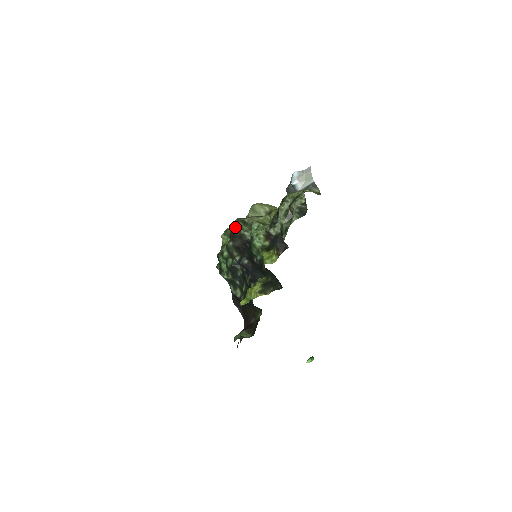
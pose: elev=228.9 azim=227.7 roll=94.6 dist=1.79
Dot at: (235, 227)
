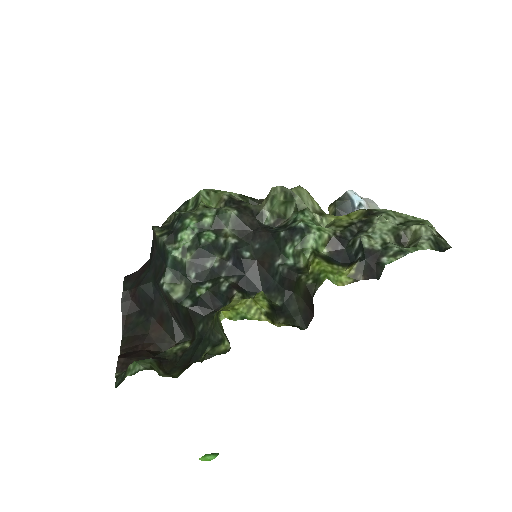
Dot at: occluded
